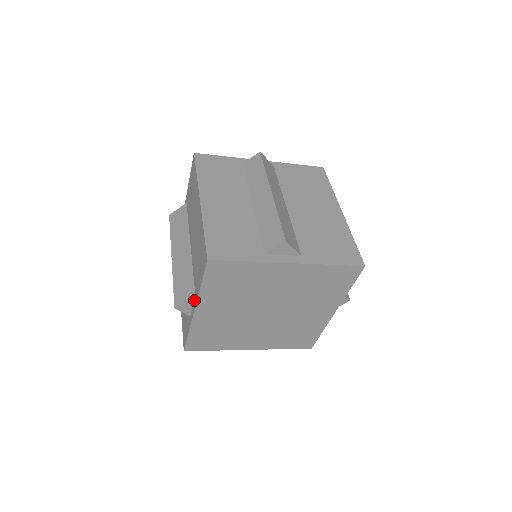
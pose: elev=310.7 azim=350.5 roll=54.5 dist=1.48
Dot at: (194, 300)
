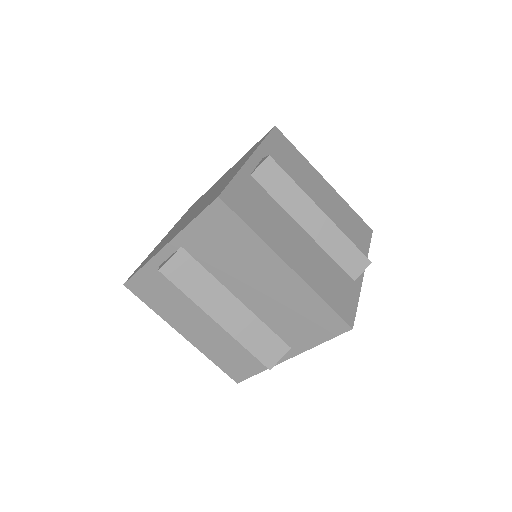
Dot at: occluded
